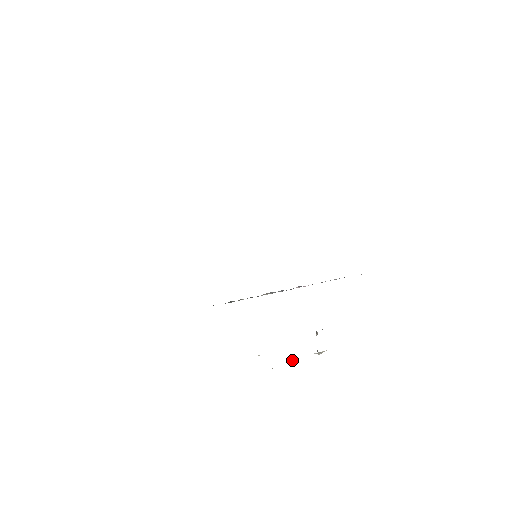
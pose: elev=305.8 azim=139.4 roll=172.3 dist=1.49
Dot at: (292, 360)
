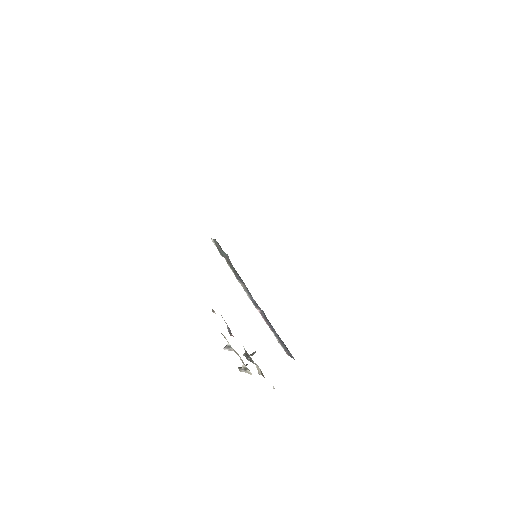
Dot at: (228, 347)
